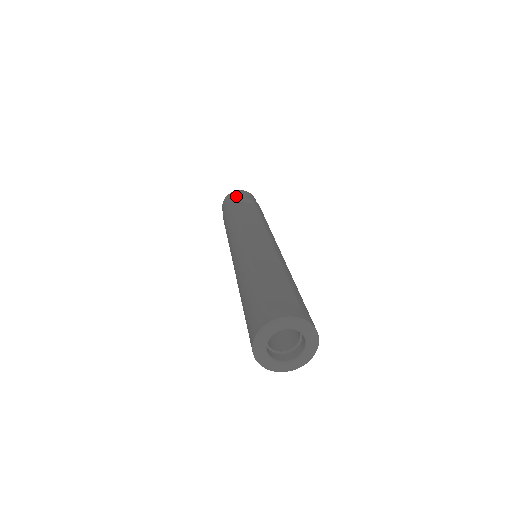
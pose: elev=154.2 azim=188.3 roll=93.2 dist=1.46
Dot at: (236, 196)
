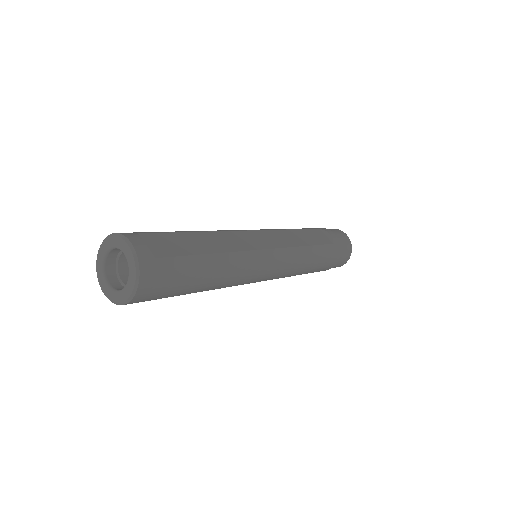
Dot at: (332, 230)
